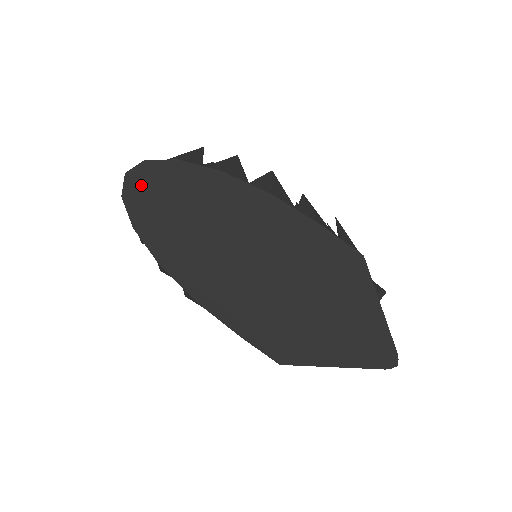
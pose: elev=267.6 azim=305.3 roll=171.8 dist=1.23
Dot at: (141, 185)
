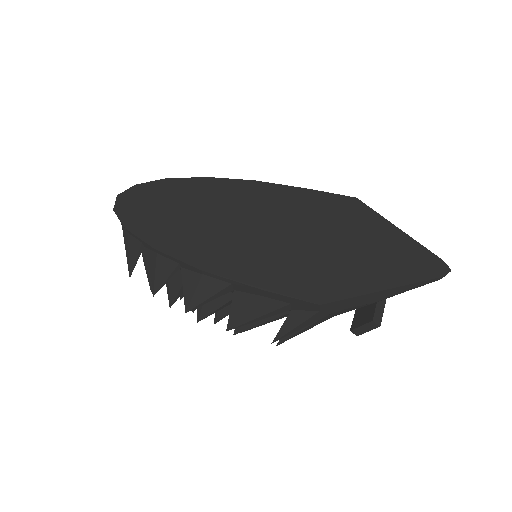
Dot at: (133, 199)
